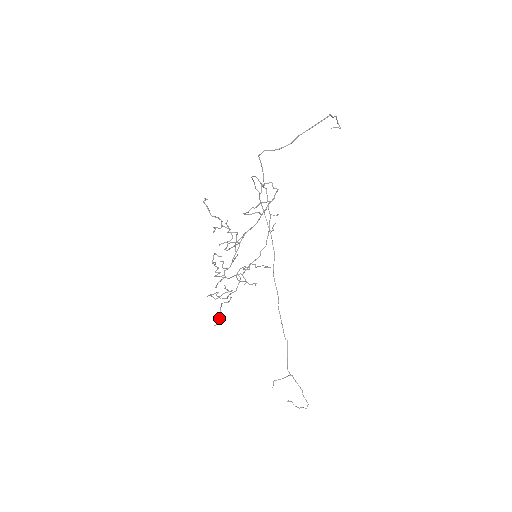
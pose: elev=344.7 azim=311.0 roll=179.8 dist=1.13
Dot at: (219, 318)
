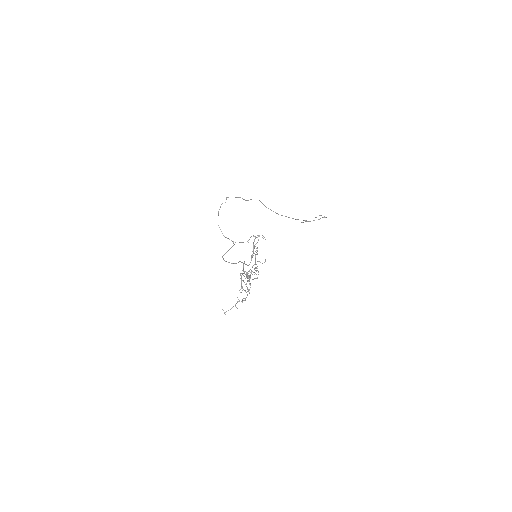
Dot at: (258, 272)
